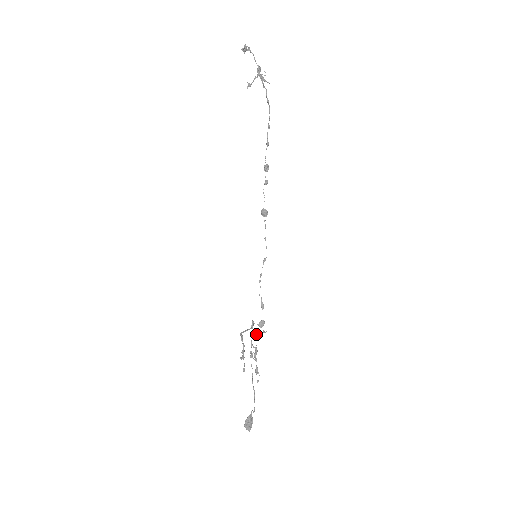
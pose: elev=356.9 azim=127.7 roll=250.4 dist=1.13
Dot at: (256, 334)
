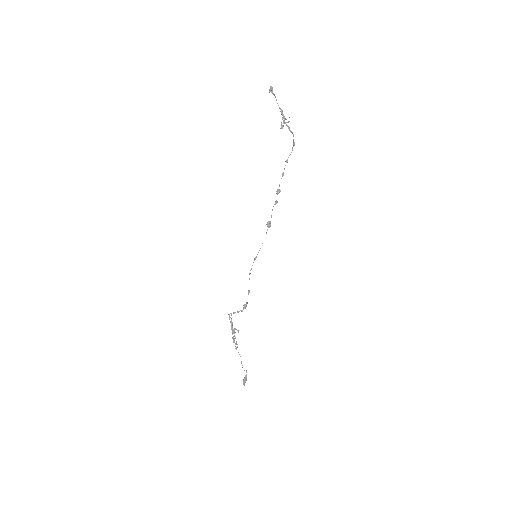
Dot at: (234, 313)
